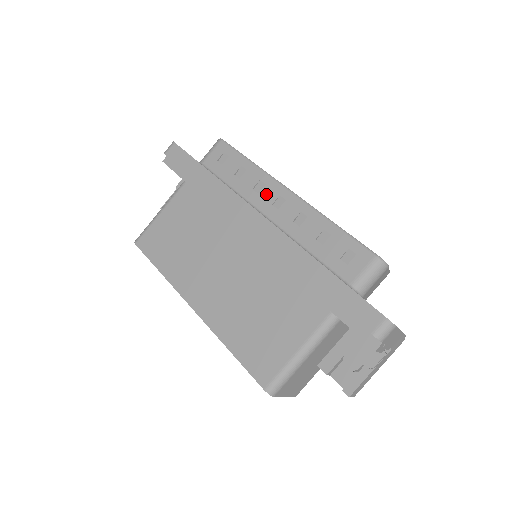
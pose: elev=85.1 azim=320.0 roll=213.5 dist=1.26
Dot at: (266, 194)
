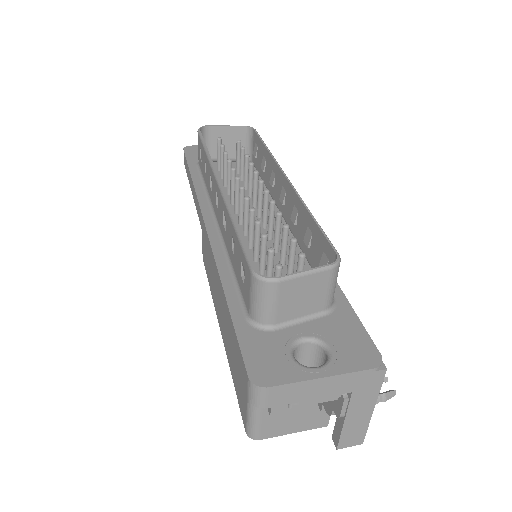
Dot at: (213, 192)
